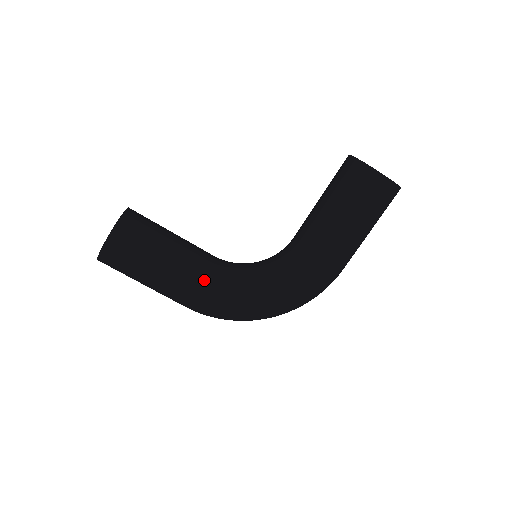
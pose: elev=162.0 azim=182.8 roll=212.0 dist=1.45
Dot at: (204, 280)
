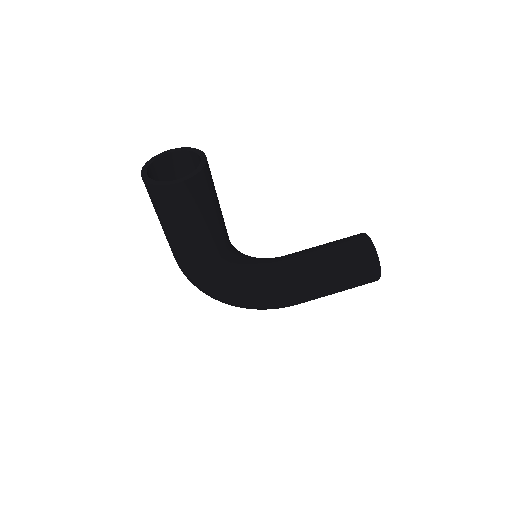
Dot at: (218, 259)
